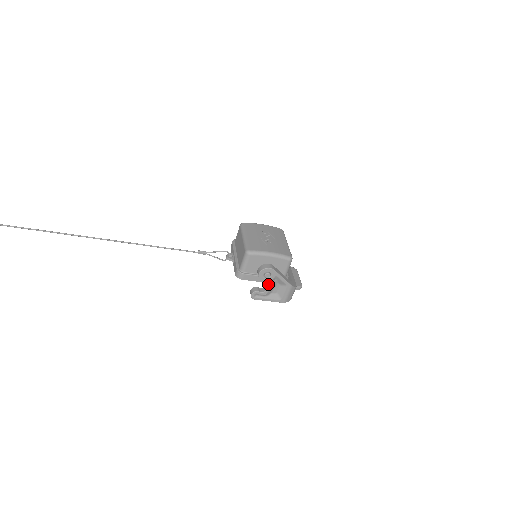
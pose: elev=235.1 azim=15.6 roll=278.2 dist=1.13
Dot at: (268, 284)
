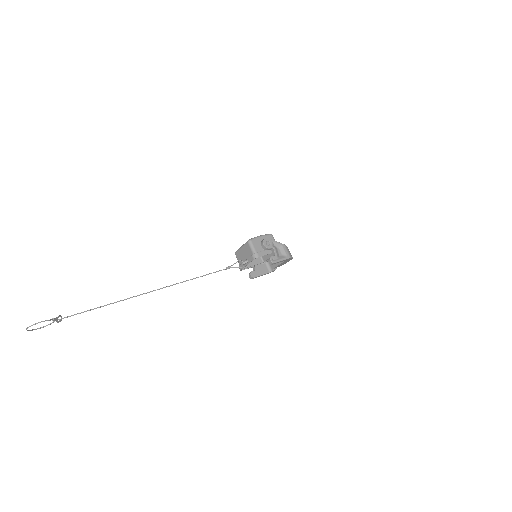
Dot at: (273, 250)
